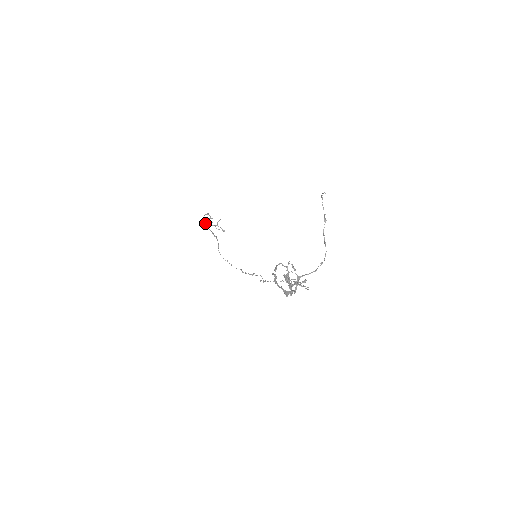
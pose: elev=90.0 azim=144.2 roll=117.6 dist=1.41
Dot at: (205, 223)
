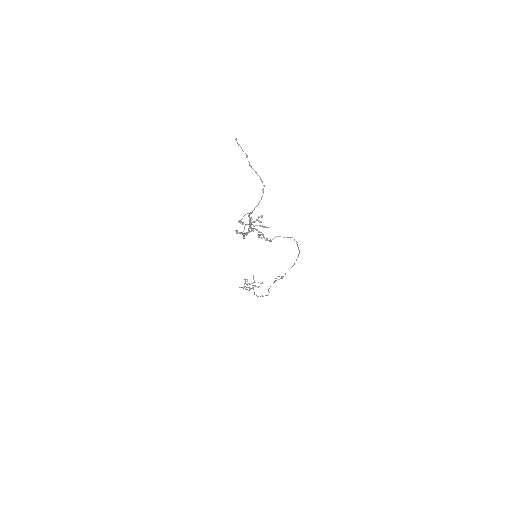
Dot at: (248, 290)
